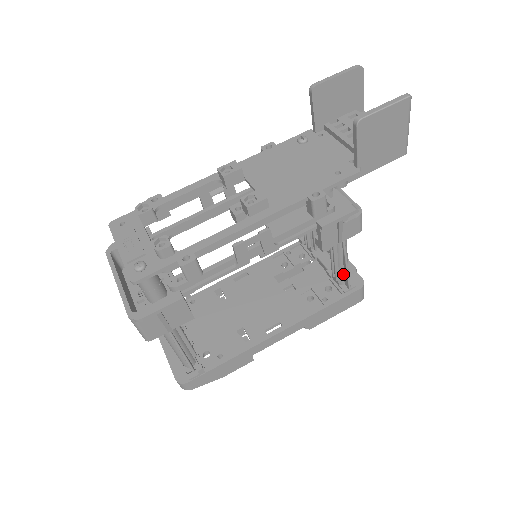
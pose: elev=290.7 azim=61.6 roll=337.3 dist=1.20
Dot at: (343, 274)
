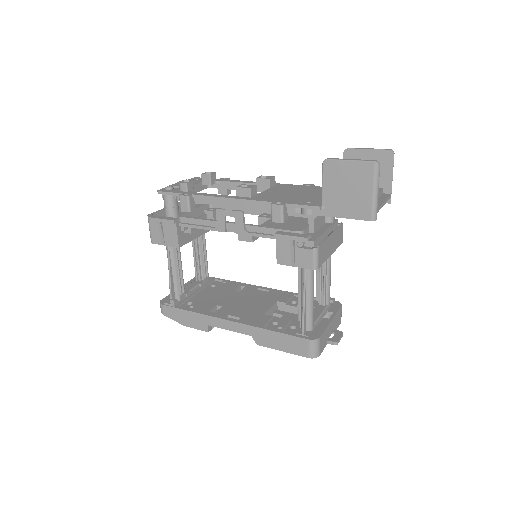
Dot at: occluded
